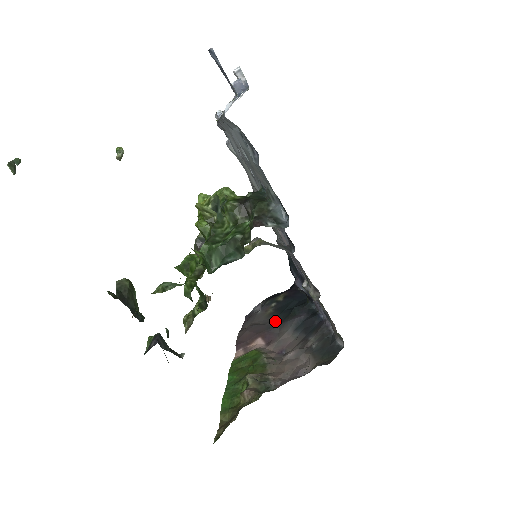
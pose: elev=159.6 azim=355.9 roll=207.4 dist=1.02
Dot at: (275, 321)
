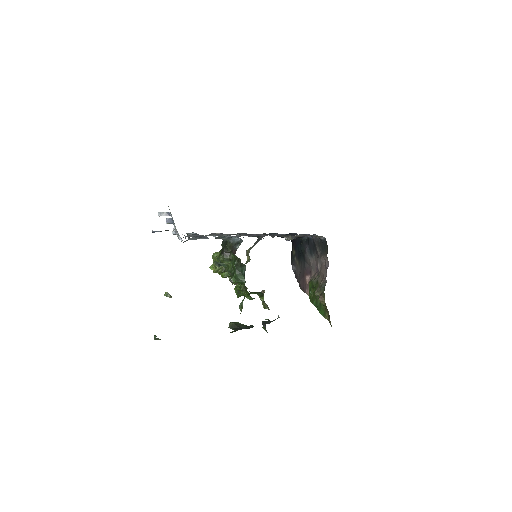
Dot at: (303, 263)
